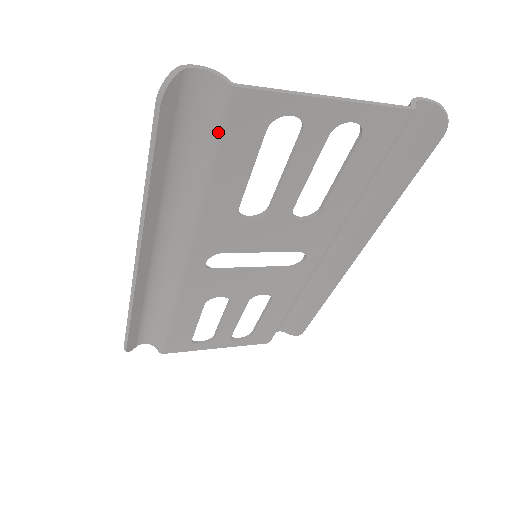
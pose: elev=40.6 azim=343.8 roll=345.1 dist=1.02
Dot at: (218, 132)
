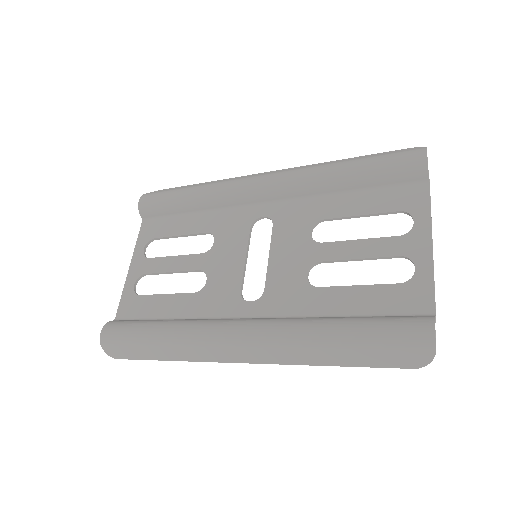
Dot at: occluded
